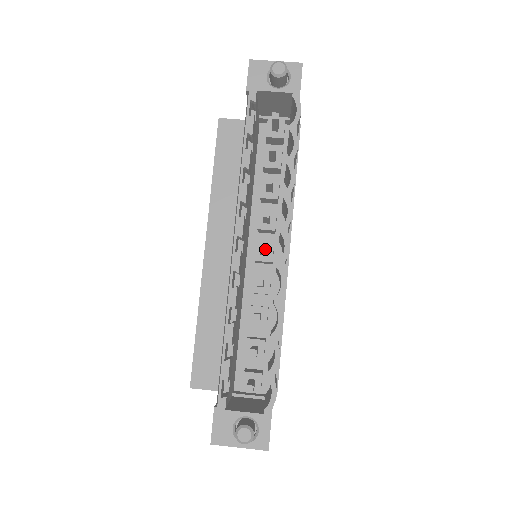
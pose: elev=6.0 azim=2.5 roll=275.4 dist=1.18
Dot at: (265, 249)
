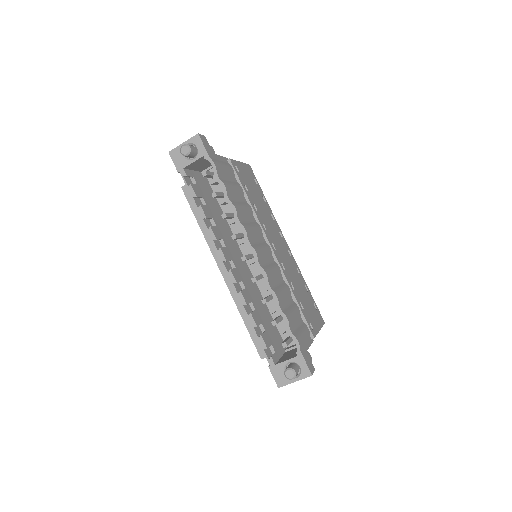
Dot at: (245, 258)
